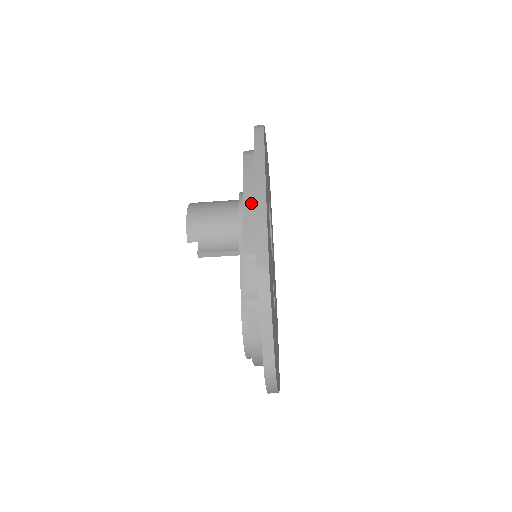
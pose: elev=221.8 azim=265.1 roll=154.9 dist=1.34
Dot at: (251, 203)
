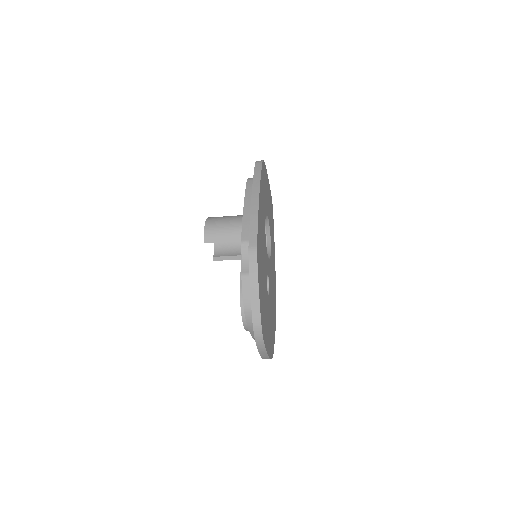
Dot at: (249, 209)
